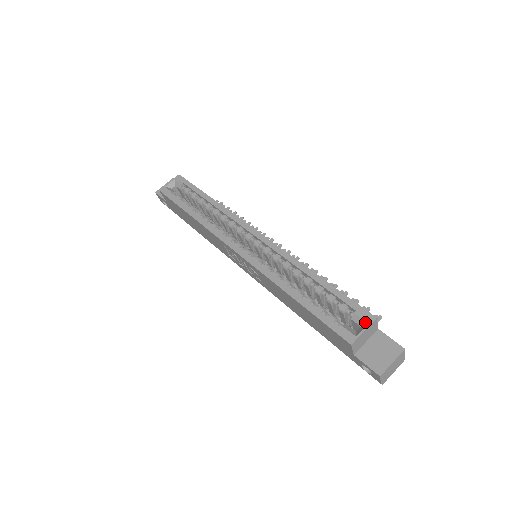
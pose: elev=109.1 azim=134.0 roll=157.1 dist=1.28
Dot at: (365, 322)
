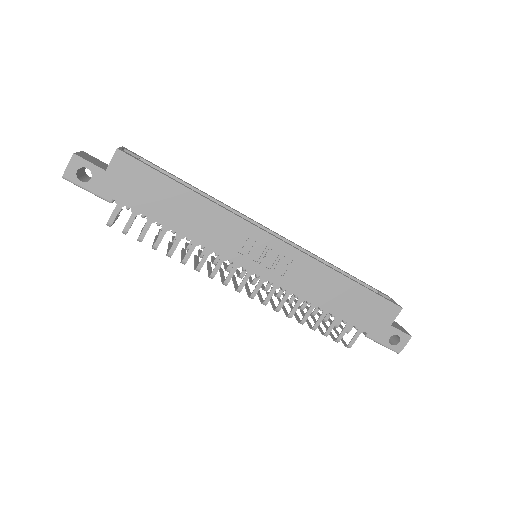
Dot at: (389, 298)
